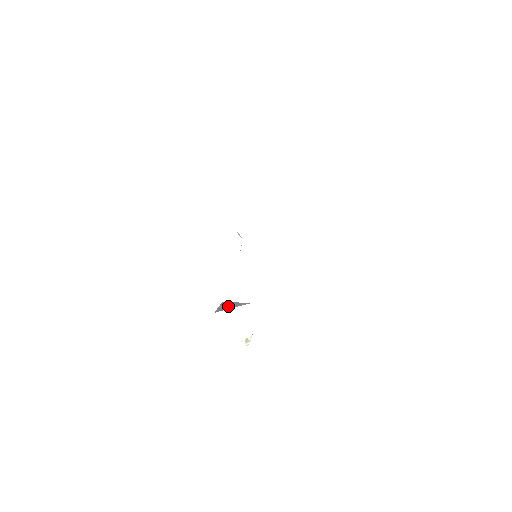
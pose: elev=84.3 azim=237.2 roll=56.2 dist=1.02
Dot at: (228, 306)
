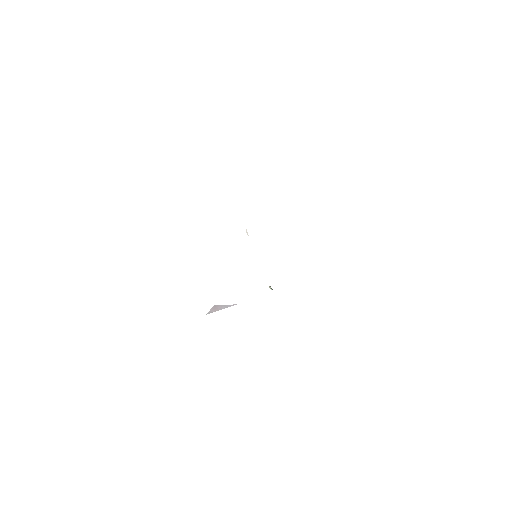
Dot at: (218, 309)
